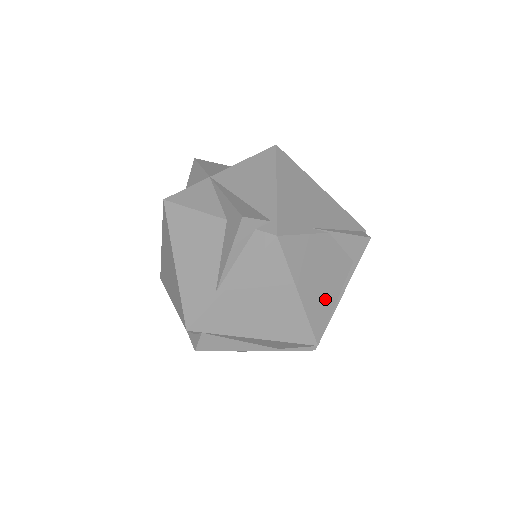
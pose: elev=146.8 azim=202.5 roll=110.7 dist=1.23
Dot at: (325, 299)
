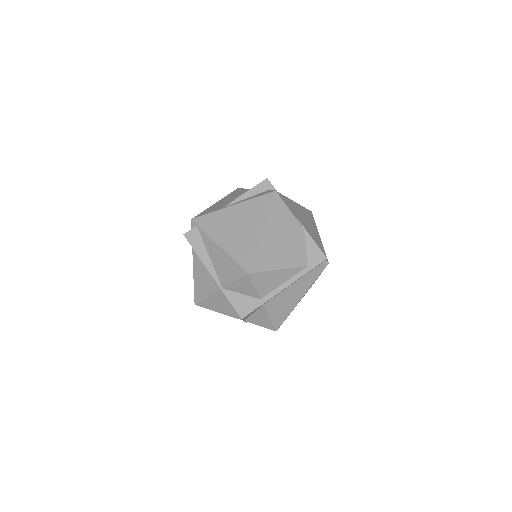
Dot at: (274, 257)
